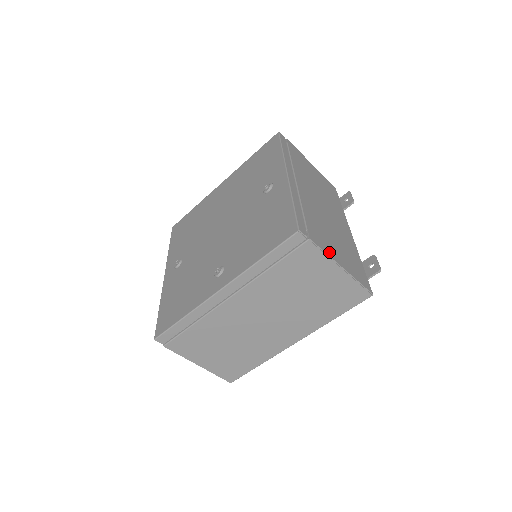
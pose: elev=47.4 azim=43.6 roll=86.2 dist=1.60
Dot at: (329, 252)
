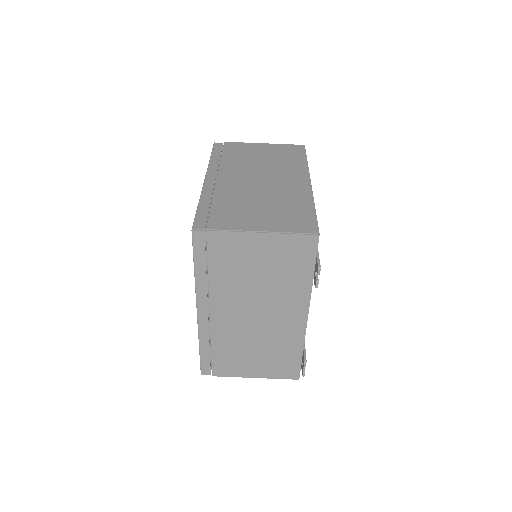
Dot at: occluded
